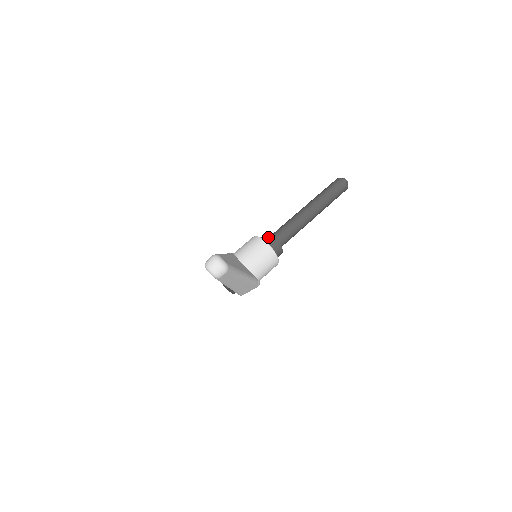
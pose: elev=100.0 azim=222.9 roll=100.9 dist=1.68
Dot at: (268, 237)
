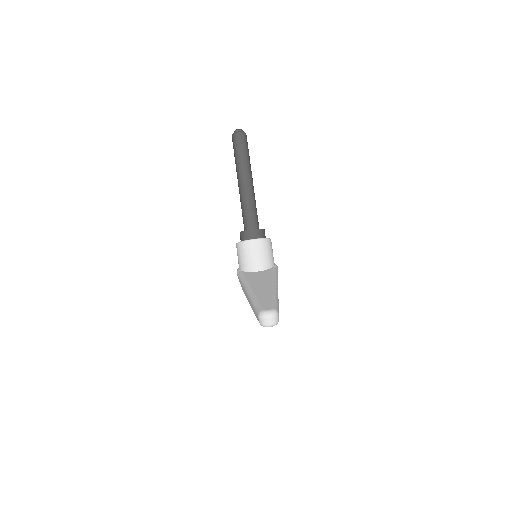
Dot at: (246, 234)
